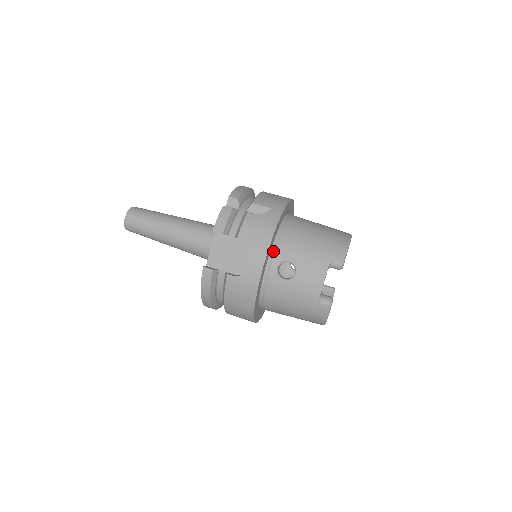
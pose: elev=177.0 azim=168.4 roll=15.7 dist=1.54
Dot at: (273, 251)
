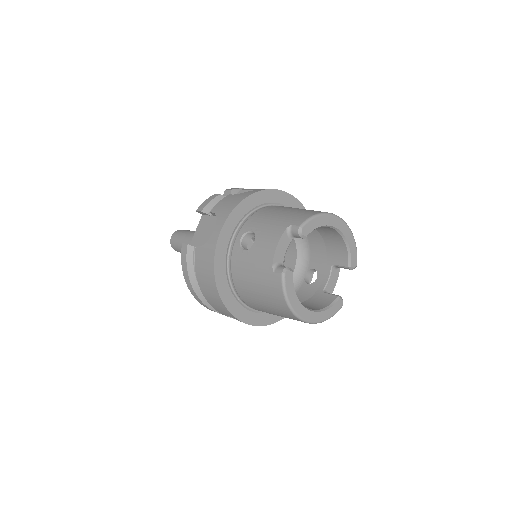
Dot at: (242, 225)
